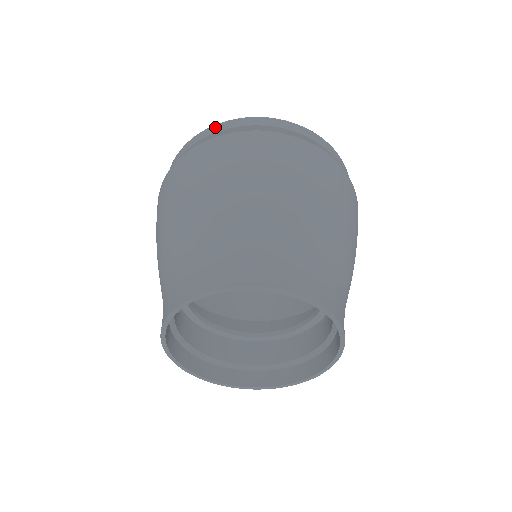
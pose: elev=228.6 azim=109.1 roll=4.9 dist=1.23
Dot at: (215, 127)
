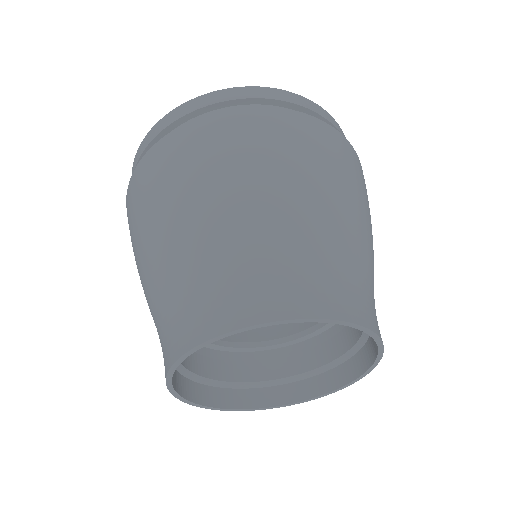
Dot at: occluded
